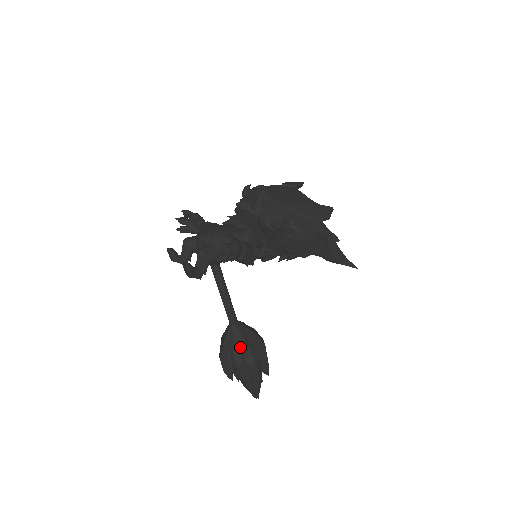
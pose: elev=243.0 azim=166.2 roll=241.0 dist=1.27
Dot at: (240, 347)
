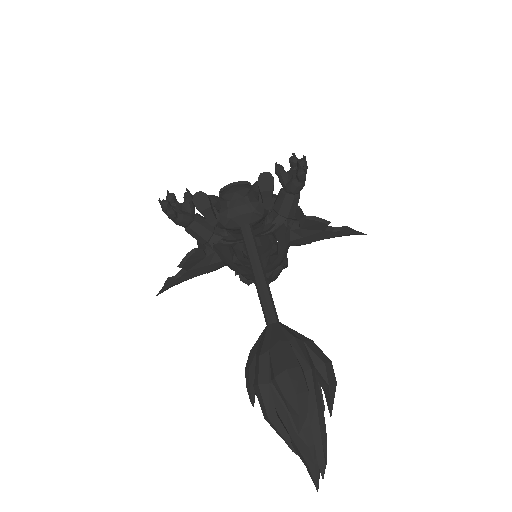
Dot at: (305, 342)
